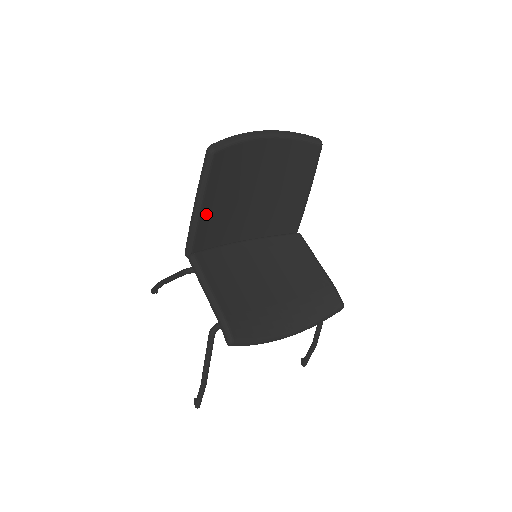
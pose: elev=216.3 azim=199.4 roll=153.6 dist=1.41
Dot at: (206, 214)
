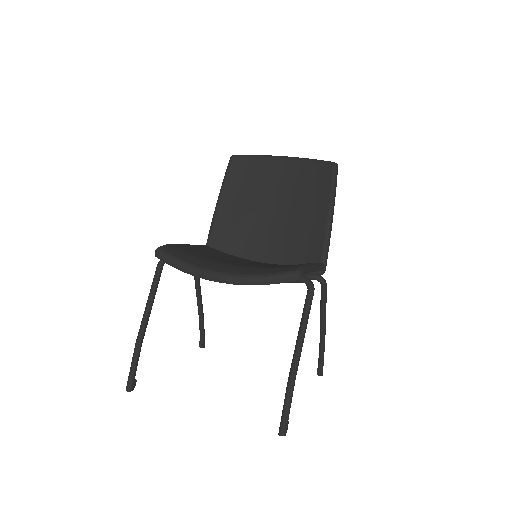
Dot at: (225, 212)
